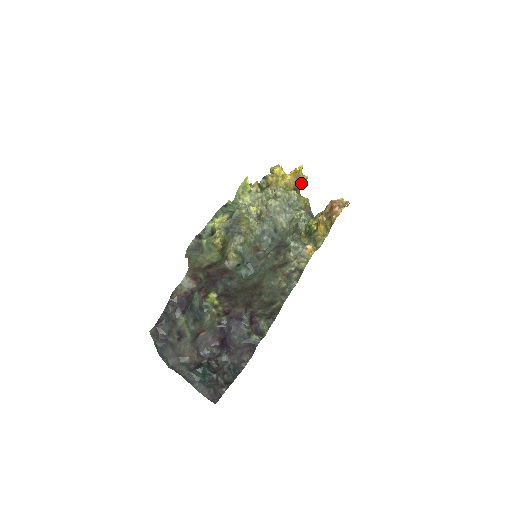
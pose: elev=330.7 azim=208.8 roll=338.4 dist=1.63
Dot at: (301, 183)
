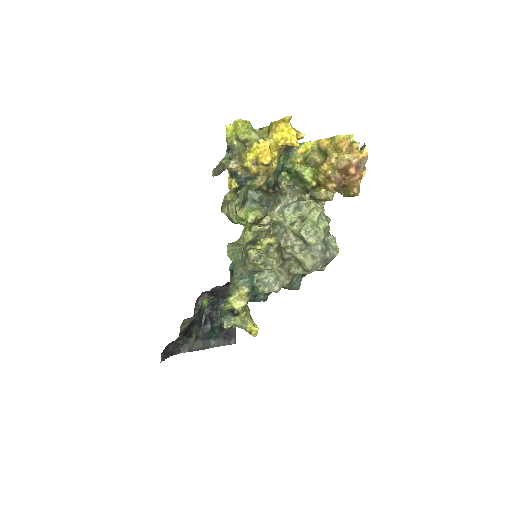
Dot at: occluded
